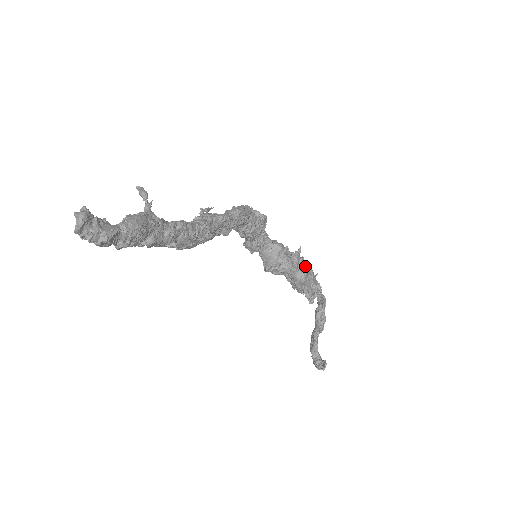
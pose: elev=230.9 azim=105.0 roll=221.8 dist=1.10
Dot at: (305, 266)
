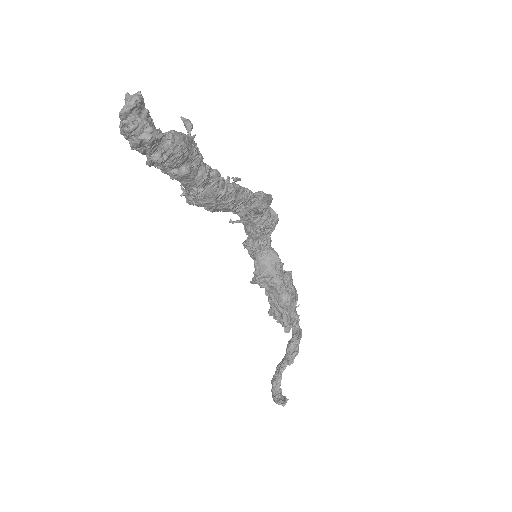
Dot at: (293, 290)
